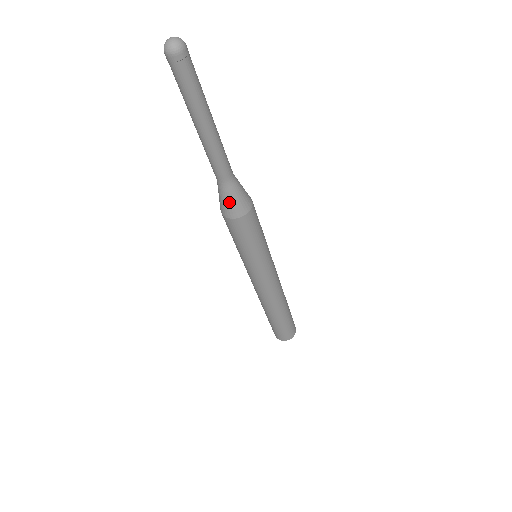
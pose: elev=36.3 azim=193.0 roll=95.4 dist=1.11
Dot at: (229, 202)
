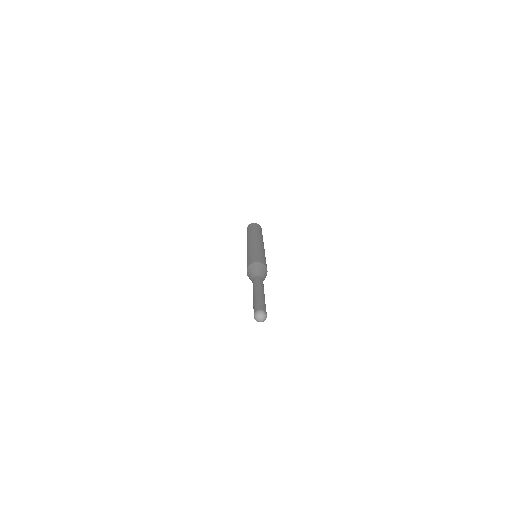
Dot at: occluded
